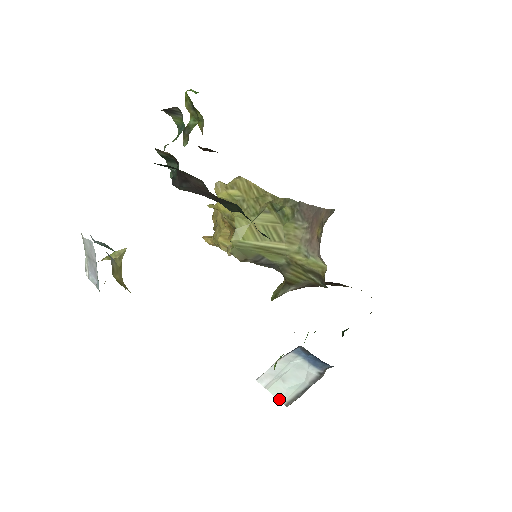
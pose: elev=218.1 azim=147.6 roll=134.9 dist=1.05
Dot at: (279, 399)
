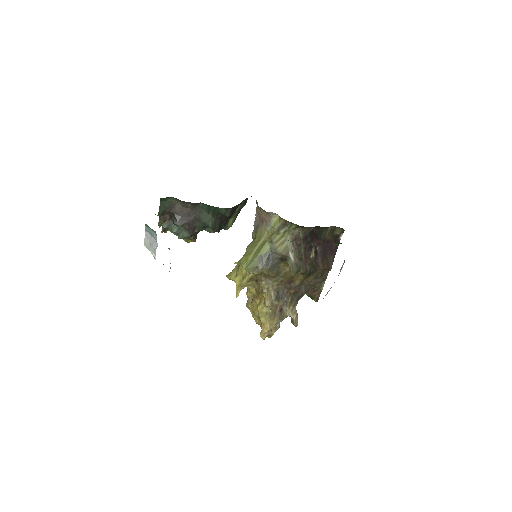
Dot at: occluded
